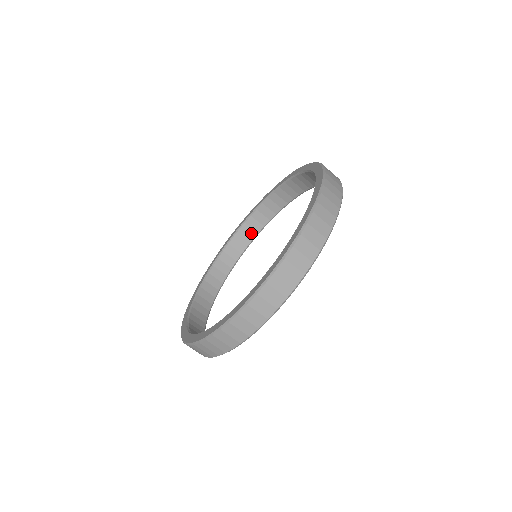
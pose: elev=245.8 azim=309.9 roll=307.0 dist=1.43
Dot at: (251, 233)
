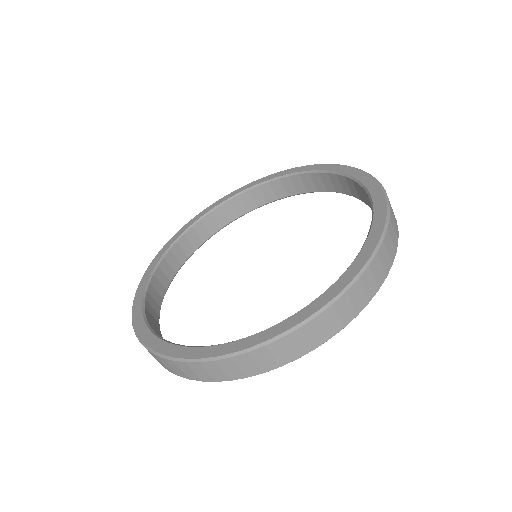
Dot at: (212, 227)
